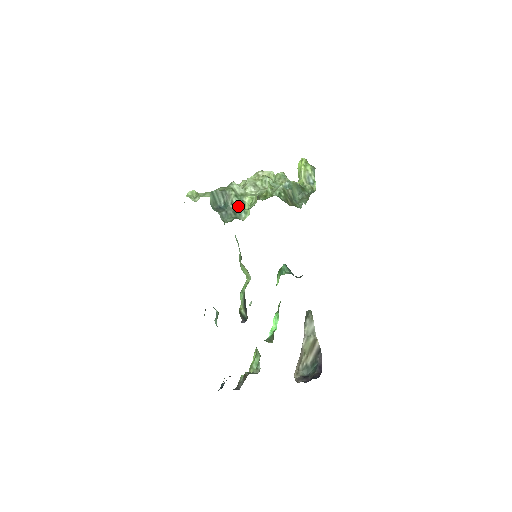
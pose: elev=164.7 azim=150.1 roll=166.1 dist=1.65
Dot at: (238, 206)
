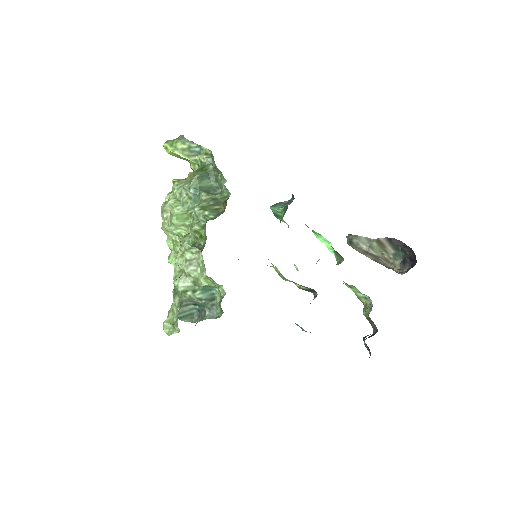
Dot at: (206, 293)
